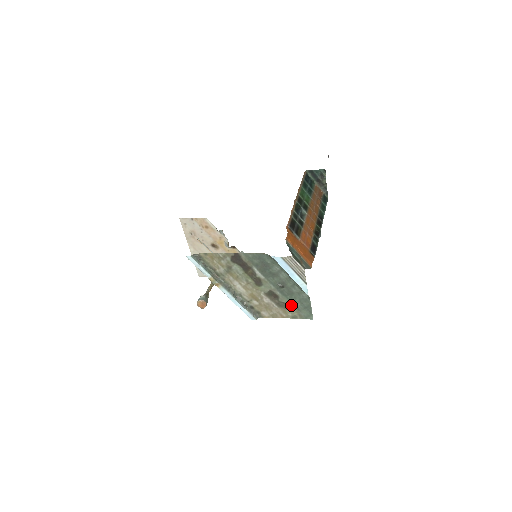
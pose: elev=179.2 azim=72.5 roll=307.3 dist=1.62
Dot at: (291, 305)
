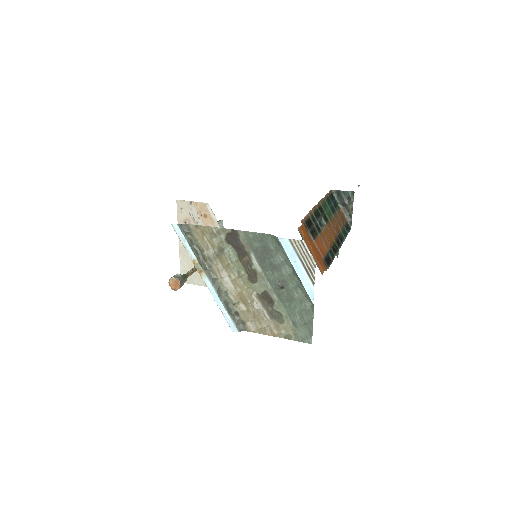
Dot at: (287, 317)
